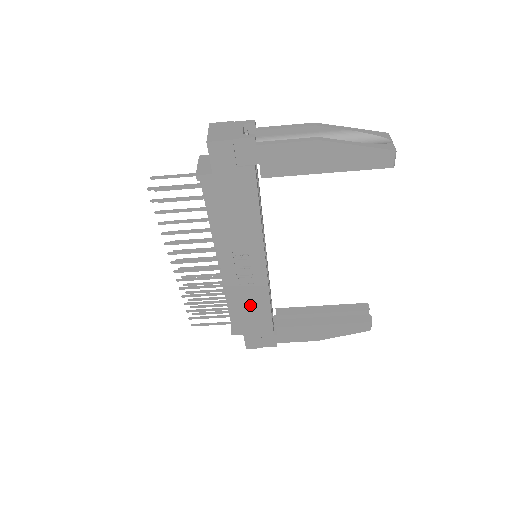
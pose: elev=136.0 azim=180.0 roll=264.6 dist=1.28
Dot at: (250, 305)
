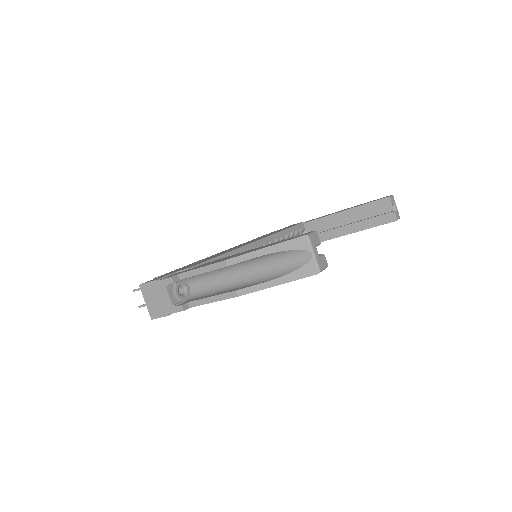
Dot at: occluded
